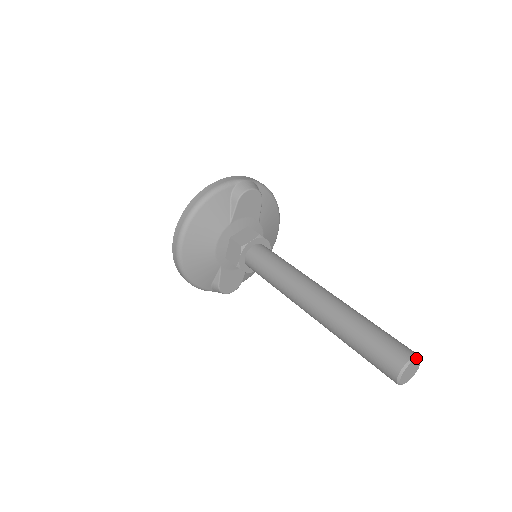
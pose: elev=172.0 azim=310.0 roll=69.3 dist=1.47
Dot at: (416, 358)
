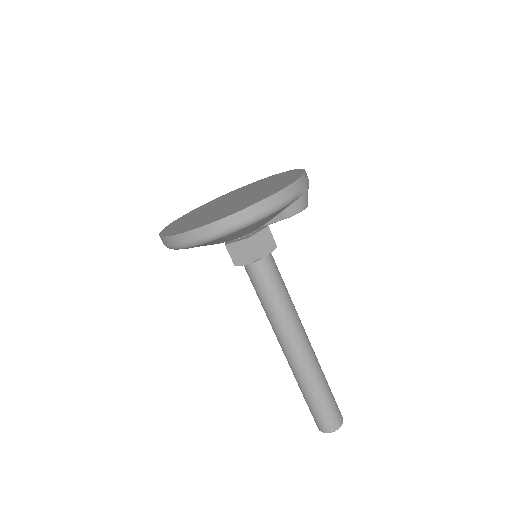
Dot at: (342, 423)
